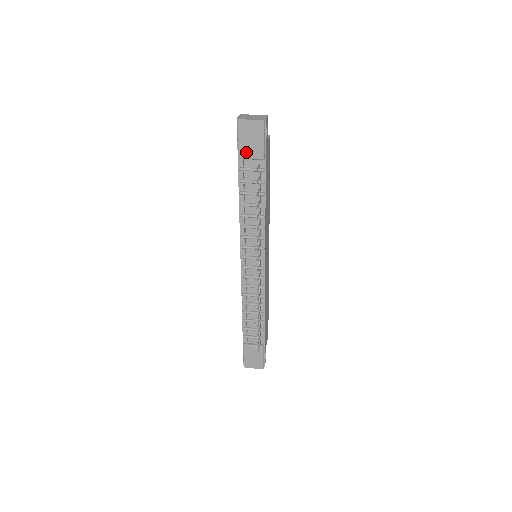
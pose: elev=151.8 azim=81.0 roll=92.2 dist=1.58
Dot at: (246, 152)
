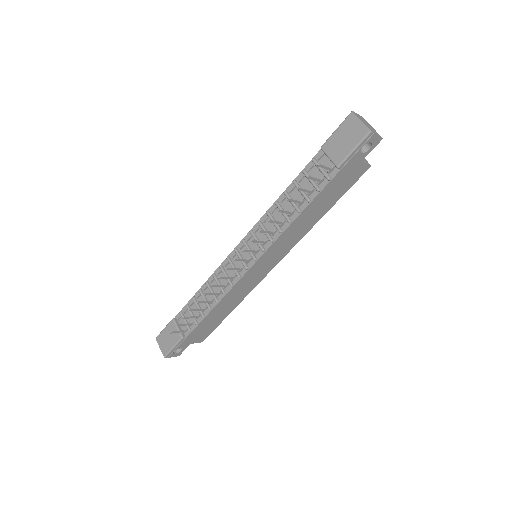
Dot at: (331, 147)
